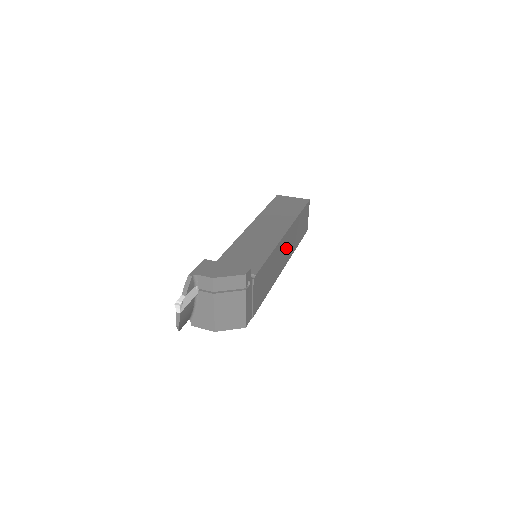
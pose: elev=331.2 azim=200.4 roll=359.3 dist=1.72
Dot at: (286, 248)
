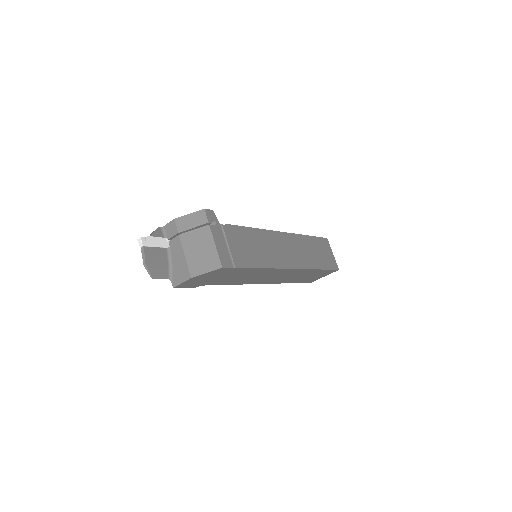
Dot at: (291, 250)
